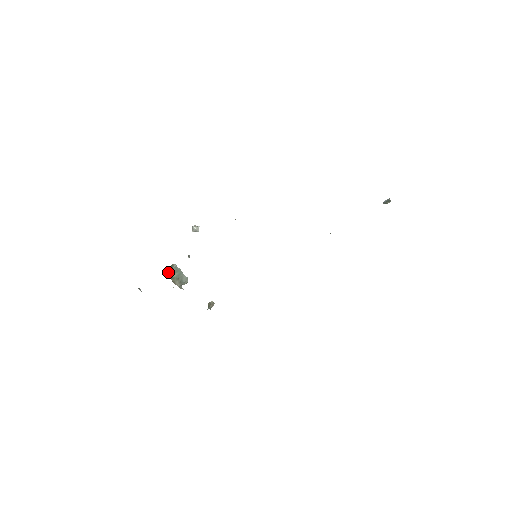
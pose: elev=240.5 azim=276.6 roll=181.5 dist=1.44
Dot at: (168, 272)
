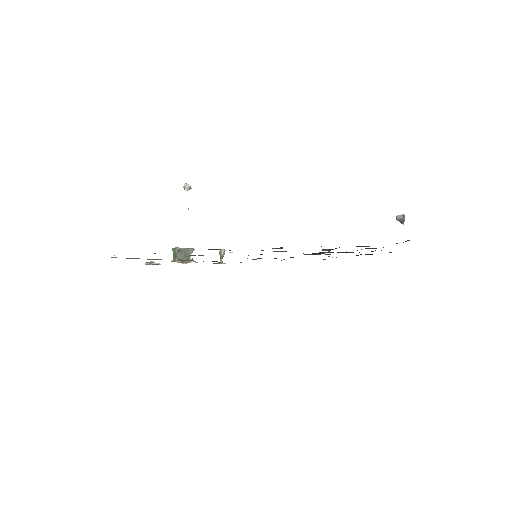
Dot at: (174, 258)
